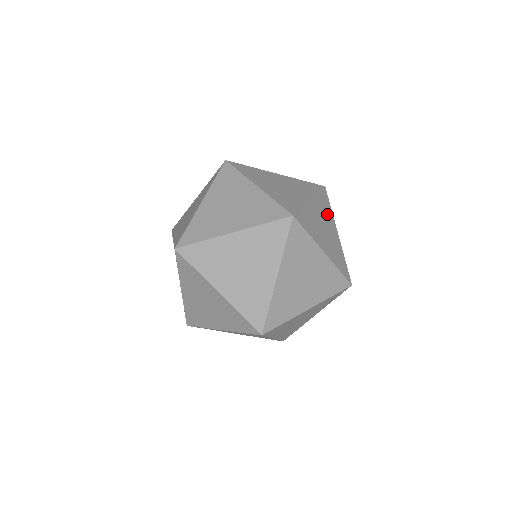
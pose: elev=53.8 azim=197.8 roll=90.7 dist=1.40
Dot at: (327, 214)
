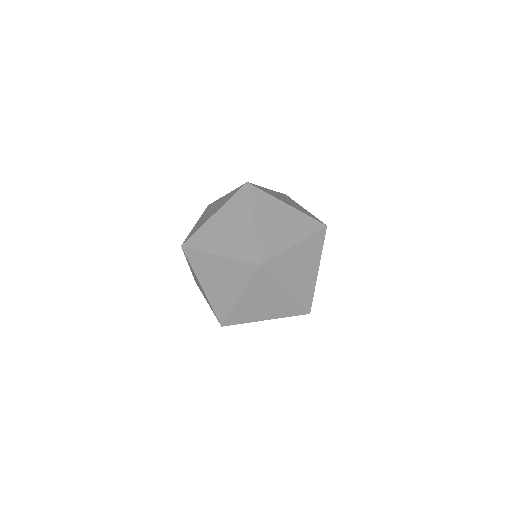
Dot at: (299, 227)
